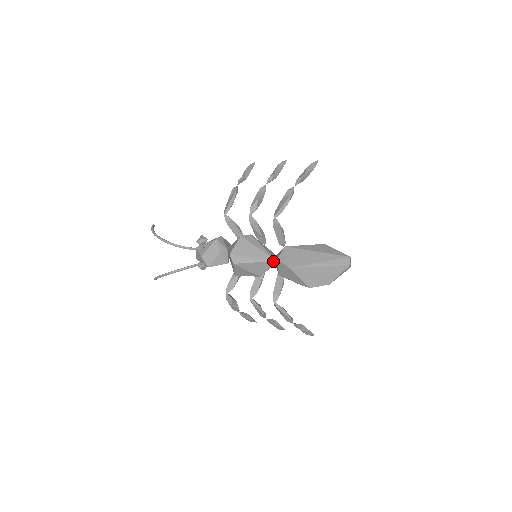
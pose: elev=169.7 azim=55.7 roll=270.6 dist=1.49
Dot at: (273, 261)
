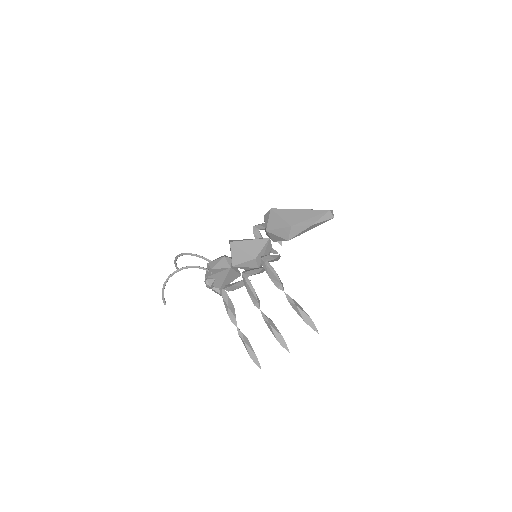
Dot at: (266, 238)
